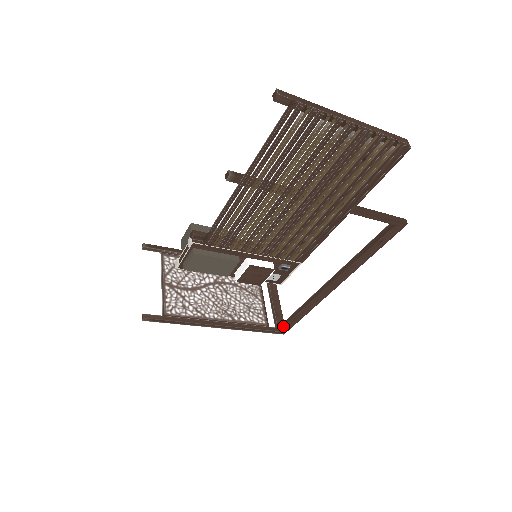
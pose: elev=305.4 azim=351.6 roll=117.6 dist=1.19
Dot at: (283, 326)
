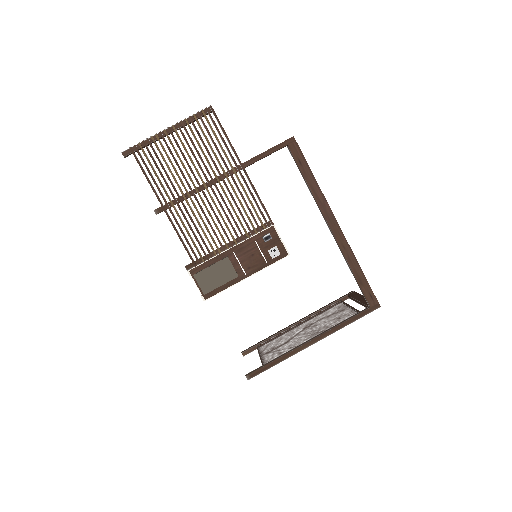
Dot at: (365, 298)
